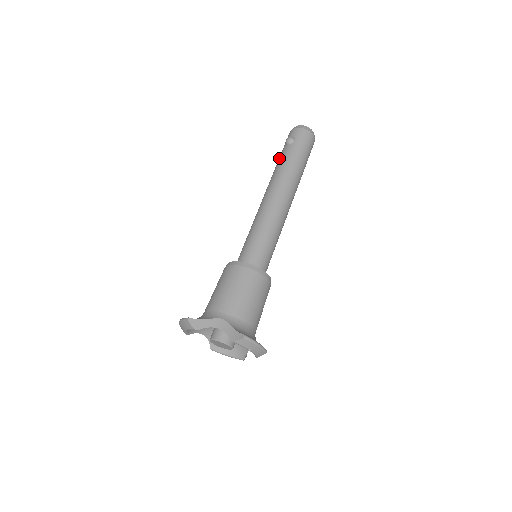
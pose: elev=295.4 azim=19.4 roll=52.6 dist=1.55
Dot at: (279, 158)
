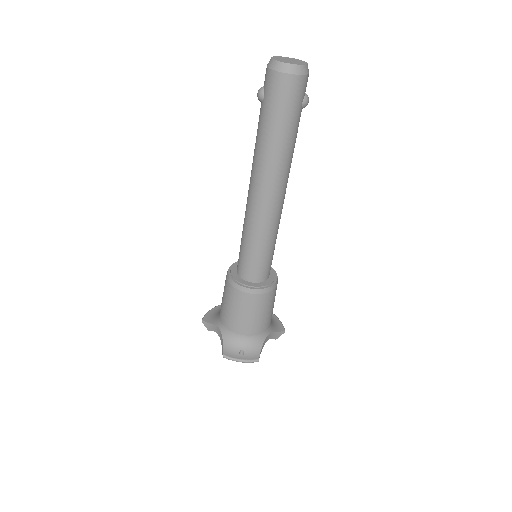
Dot at: occluded
